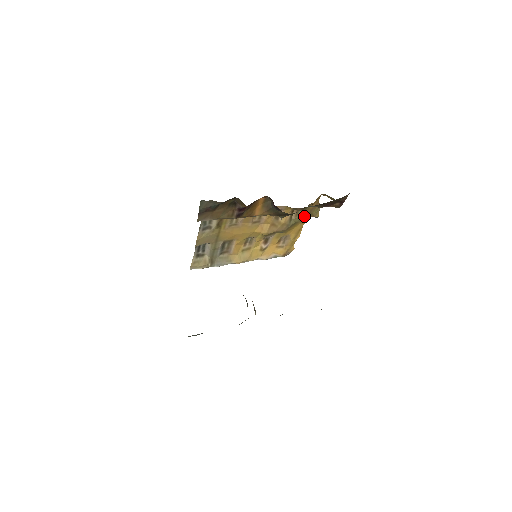
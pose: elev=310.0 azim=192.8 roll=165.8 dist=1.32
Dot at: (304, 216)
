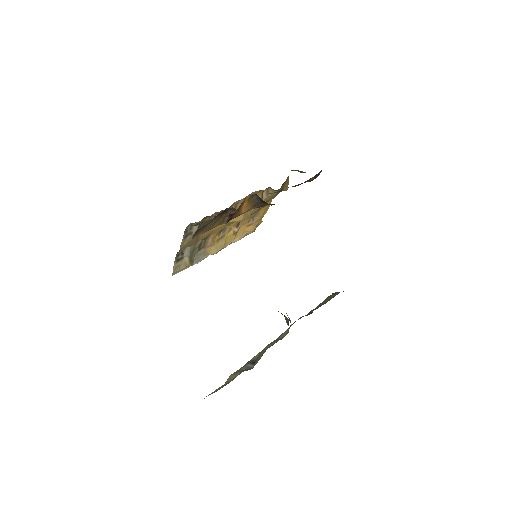
Dot at: (275, 194)
